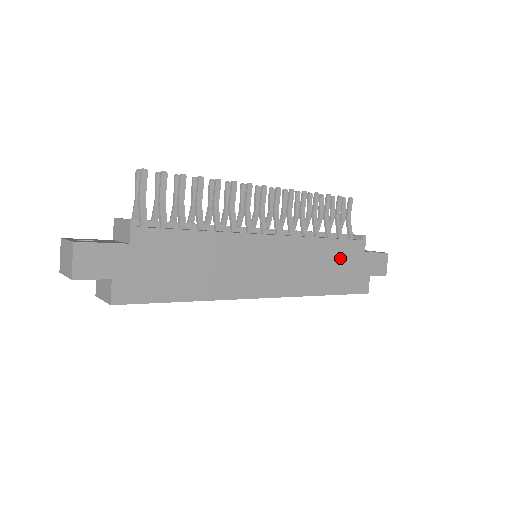
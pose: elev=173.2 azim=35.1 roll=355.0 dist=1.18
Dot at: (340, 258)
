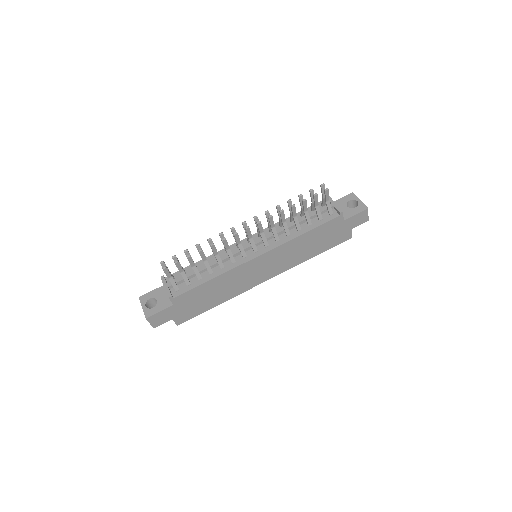
Dot at: (321, 235)
